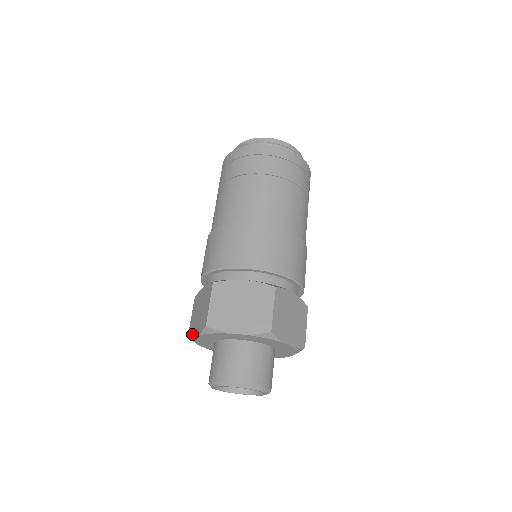
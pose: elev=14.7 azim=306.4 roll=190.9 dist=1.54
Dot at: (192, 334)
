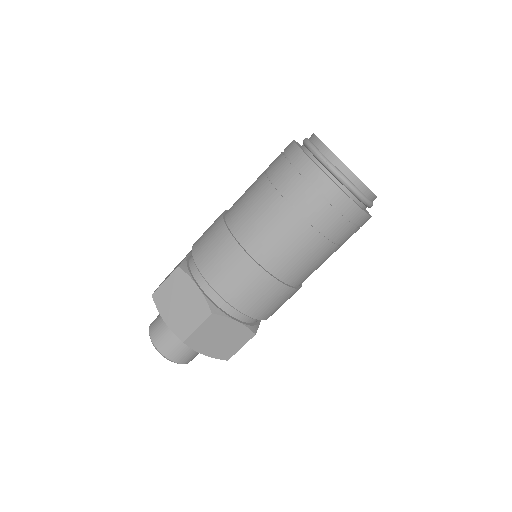
Dot at: occluded
